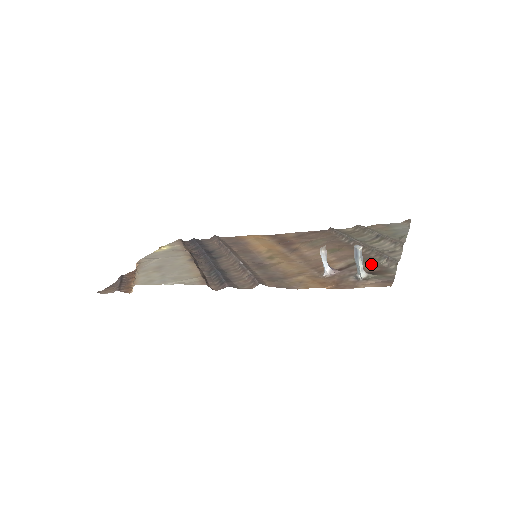
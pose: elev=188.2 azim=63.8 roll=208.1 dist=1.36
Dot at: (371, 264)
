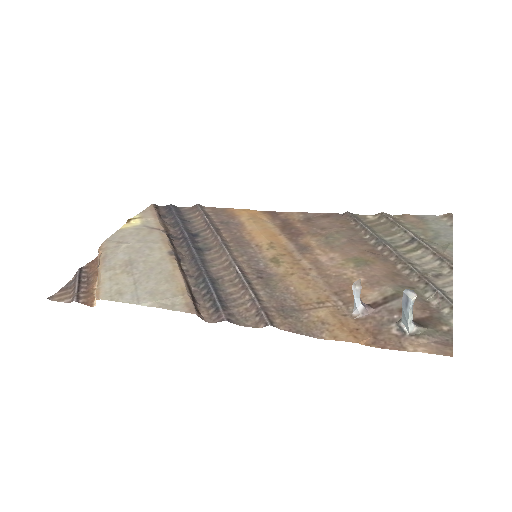
Dot at: (415, 300)
